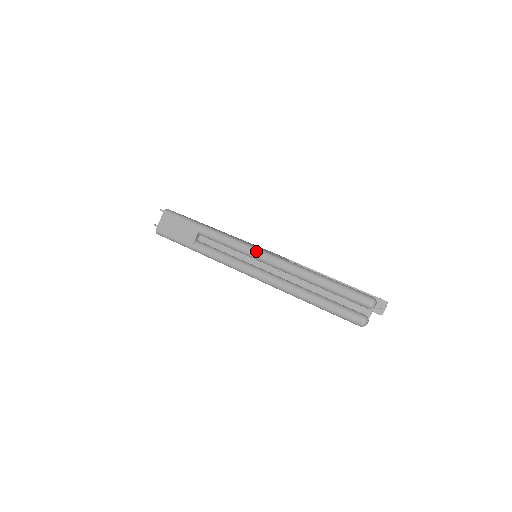
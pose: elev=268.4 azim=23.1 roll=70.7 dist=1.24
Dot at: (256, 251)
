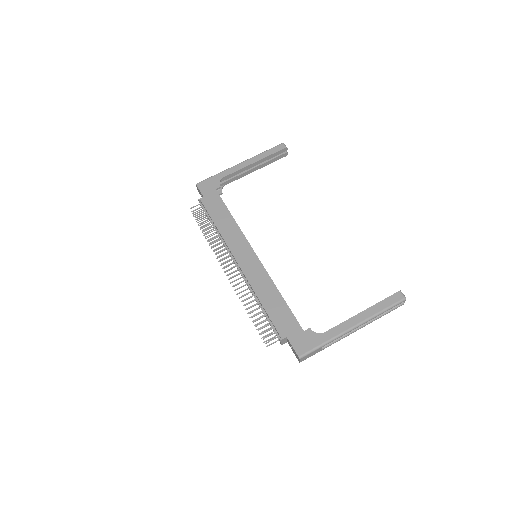
Dot at: occluded
